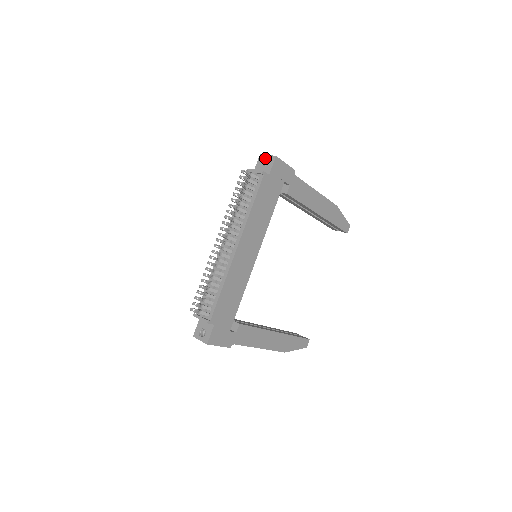
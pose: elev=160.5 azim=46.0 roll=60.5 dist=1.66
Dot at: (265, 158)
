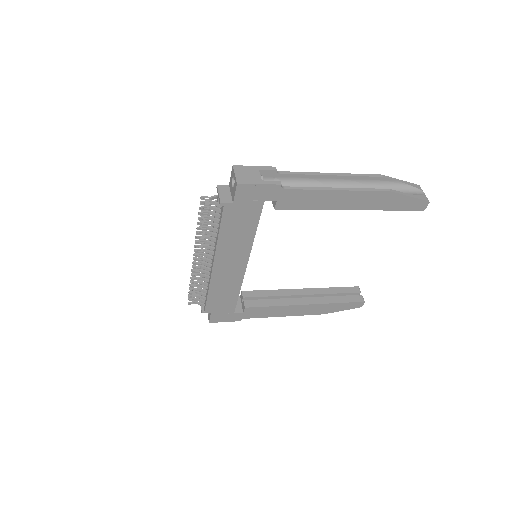
Dot at: (234, 176)
